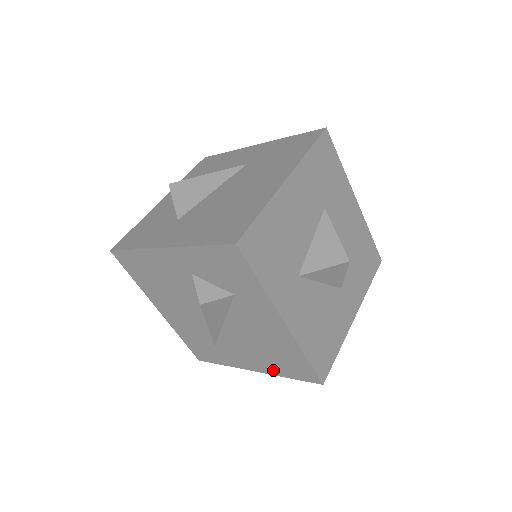
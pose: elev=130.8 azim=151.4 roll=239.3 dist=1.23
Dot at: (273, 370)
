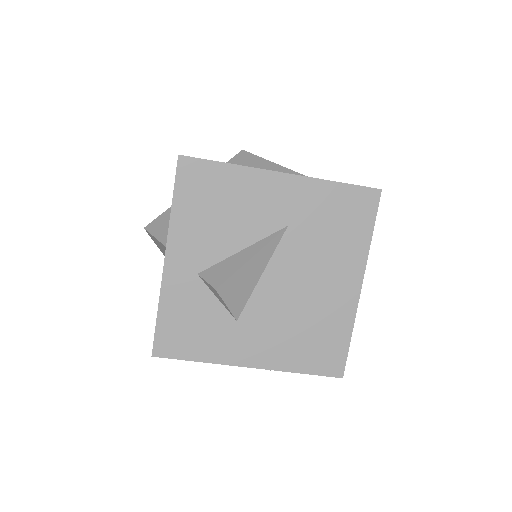
Dot at: occluded
